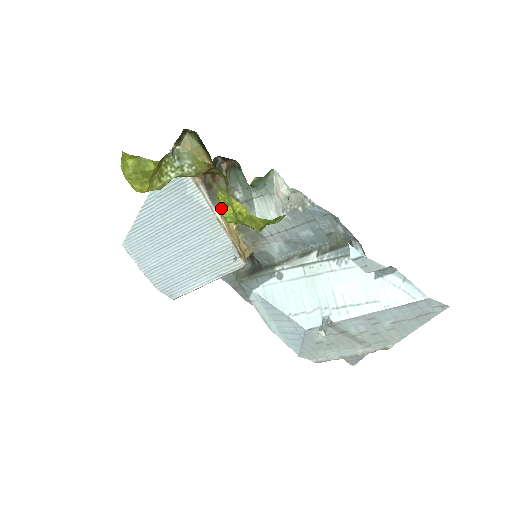
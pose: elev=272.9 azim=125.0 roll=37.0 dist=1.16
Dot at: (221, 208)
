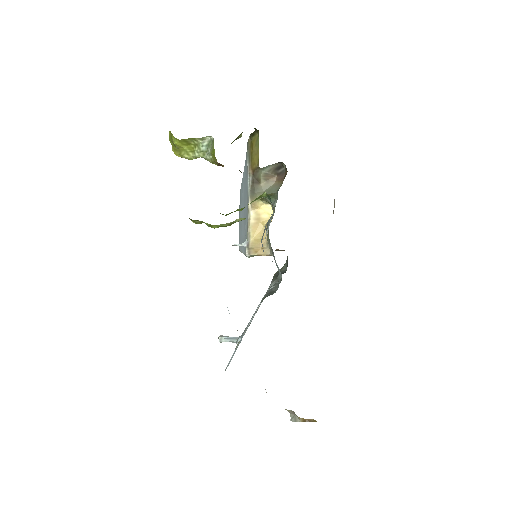
Dot at: occluded
